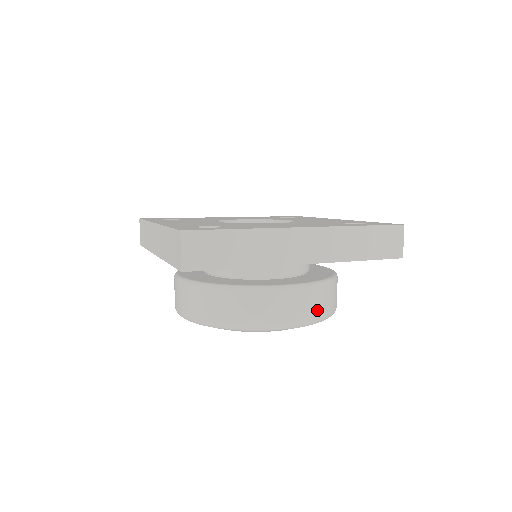
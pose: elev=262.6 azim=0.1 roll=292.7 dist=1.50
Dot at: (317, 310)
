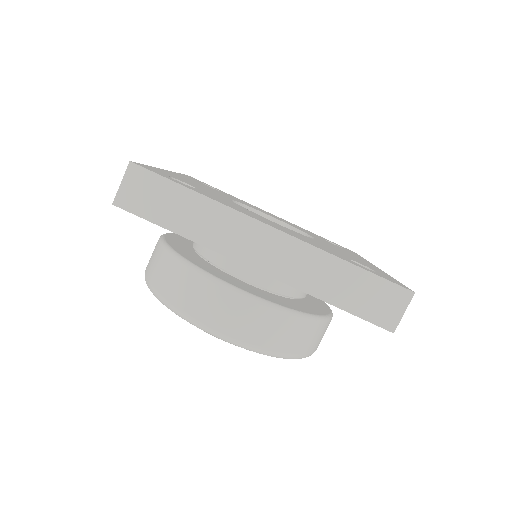
Dot at: (263, 337)
